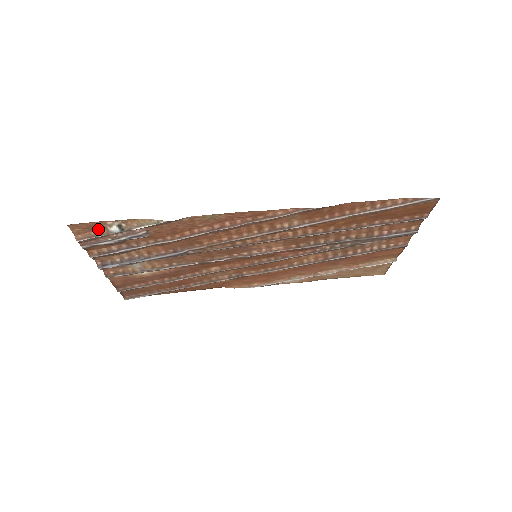
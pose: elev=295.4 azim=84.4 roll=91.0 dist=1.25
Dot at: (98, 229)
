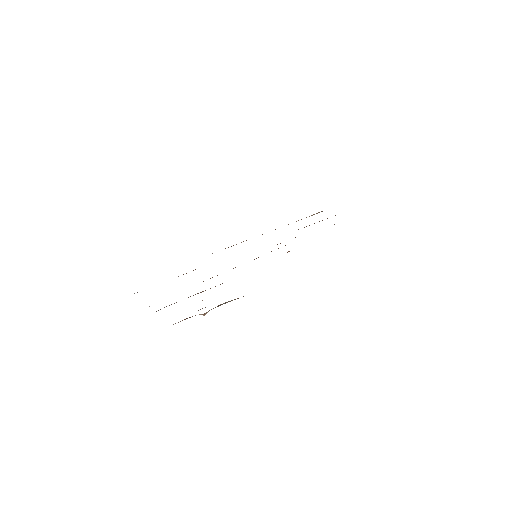
Dot at: occluded
